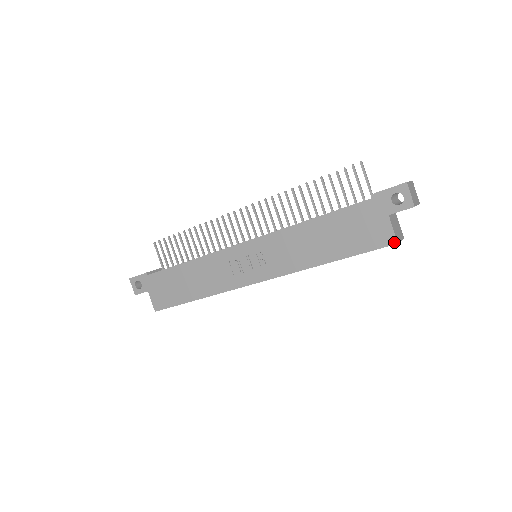
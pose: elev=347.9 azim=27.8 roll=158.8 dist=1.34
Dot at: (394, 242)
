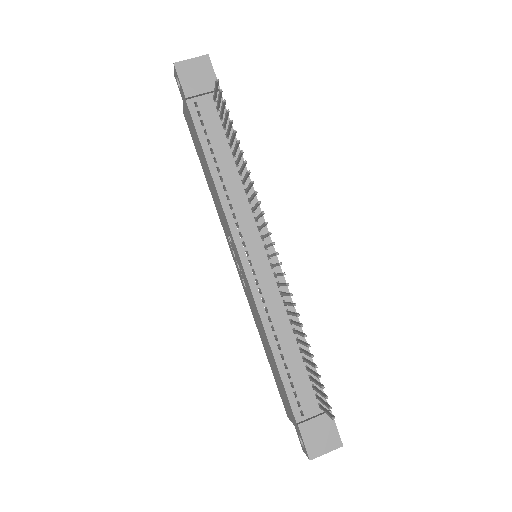
Dot at: (287, 415)
